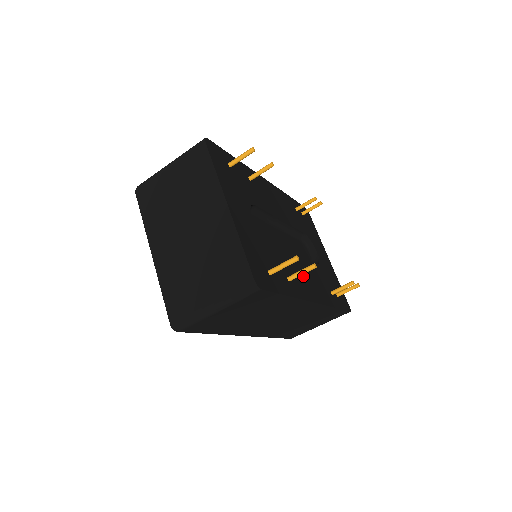
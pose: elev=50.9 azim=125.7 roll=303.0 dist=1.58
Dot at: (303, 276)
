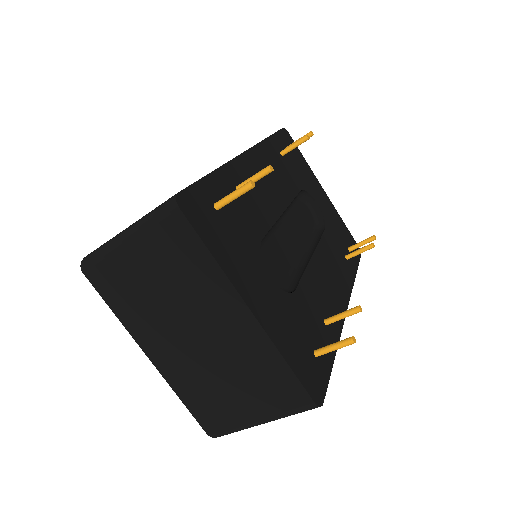
Dot at: (328, 284)
